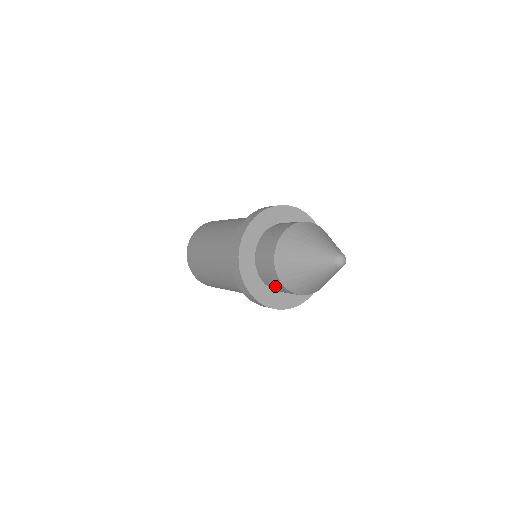
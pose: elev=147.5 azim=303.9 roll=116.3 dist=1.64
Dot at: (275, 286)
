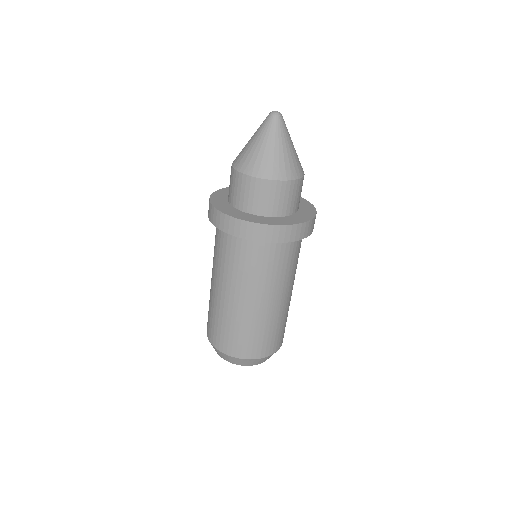
Dot at: (241, 193)
